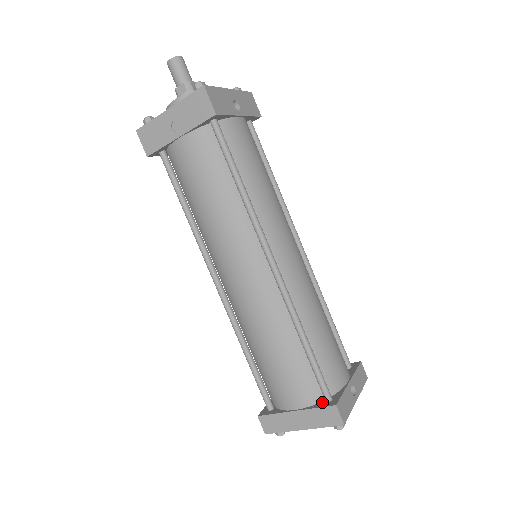
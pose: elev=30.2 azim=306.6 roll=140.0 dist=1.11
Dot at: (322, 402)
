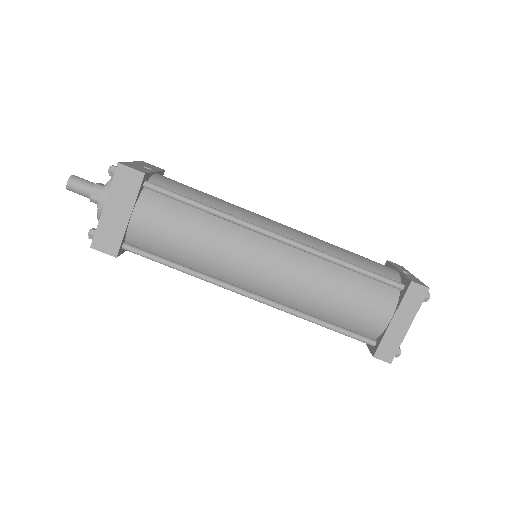
Dot at: (400, 294)
